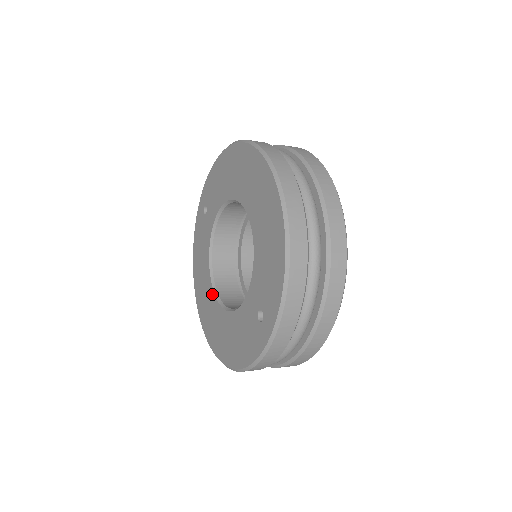
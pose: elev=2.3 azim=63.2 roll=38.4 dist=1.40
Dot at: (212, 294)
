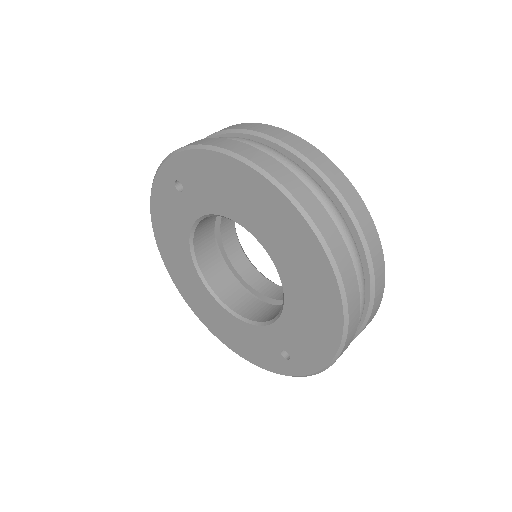
Dot at: (197, 277)
